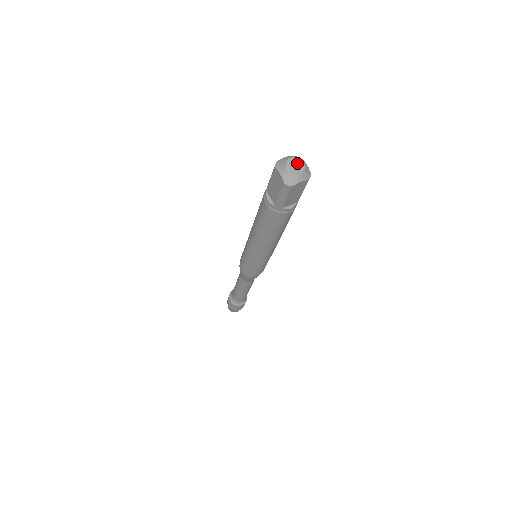
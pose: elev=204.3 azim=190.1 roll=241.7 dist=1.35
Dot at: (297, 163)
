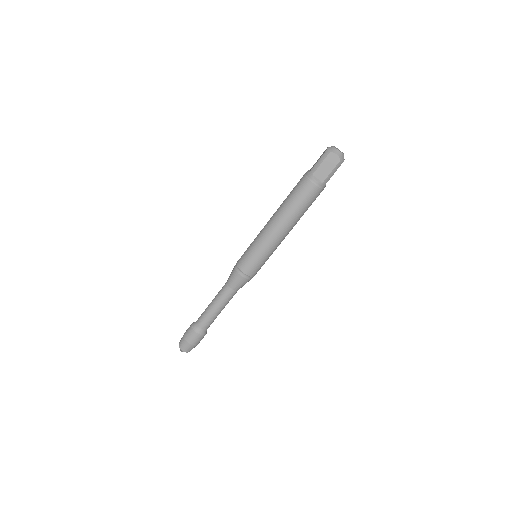
Dot at: (338, 149)
